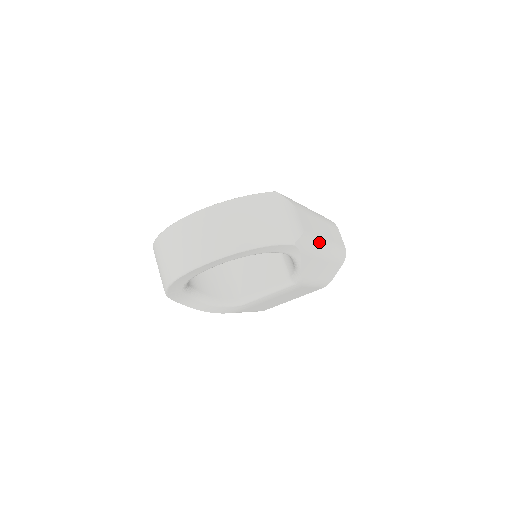
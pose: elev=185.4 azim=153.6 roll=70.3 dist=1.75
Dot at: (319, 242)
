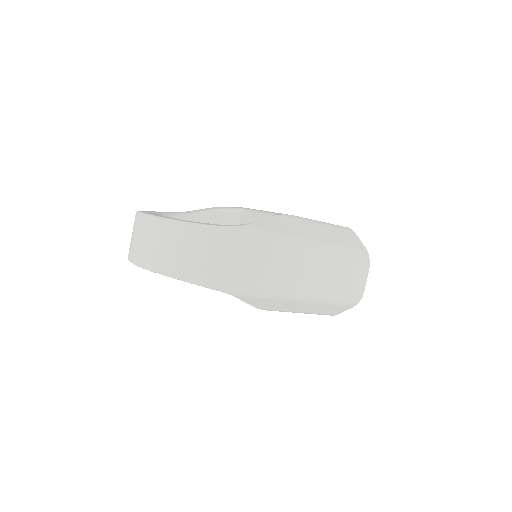
Dot at: (281, 287)
